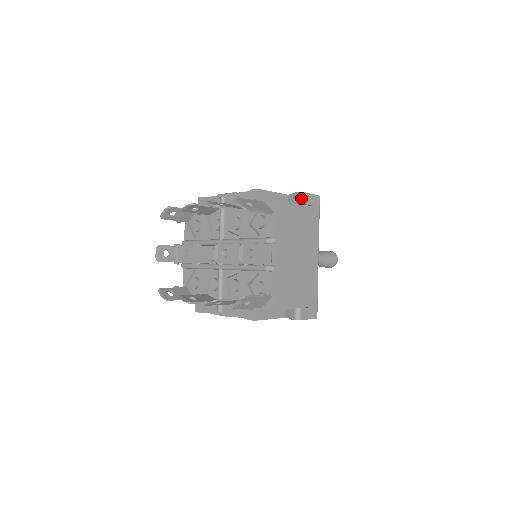
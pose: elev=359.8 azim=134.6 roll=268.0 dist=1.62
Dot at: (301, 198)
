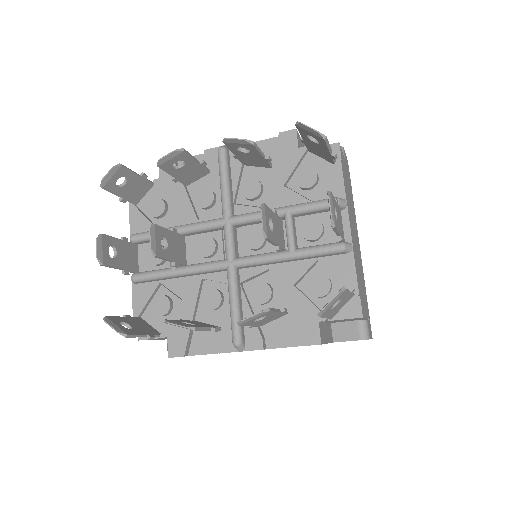
Dot at: occluded
